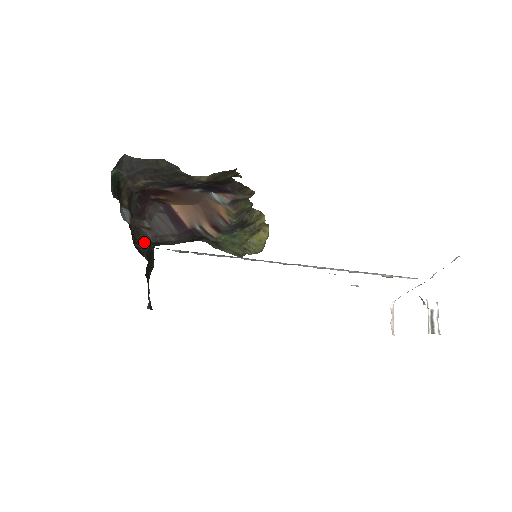
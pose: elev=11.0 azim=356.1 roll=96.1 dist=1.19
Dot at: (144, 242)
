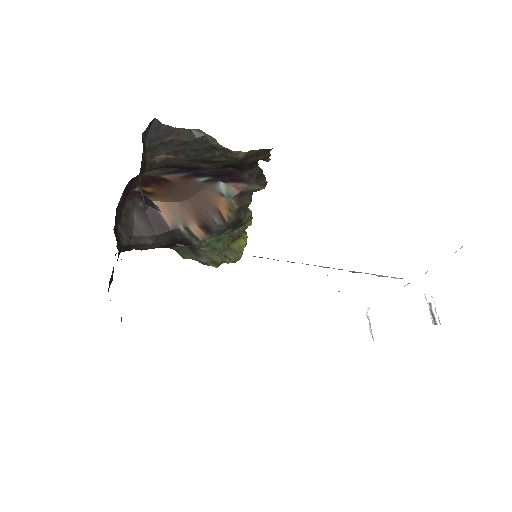
Dot at: (119, 243)
